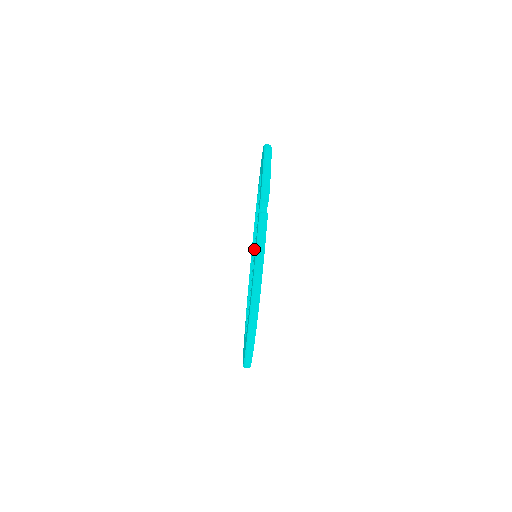
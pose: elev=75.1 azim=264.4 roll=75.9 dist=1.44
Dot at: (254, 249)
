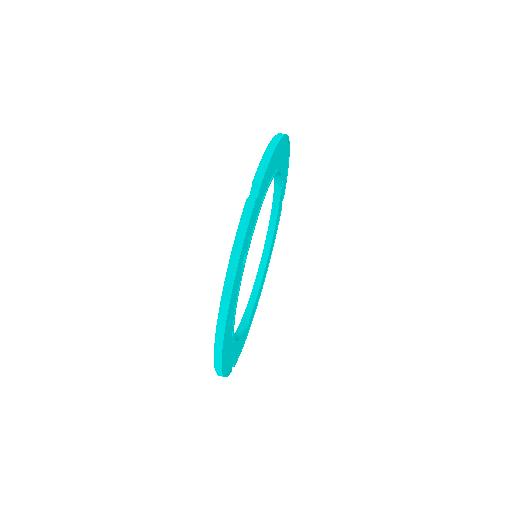
Dot at: occluded
